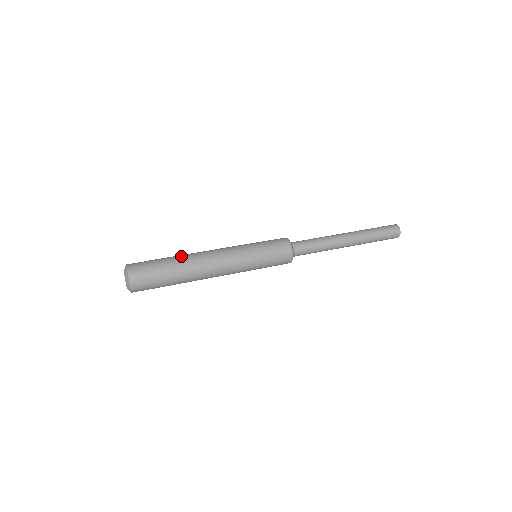
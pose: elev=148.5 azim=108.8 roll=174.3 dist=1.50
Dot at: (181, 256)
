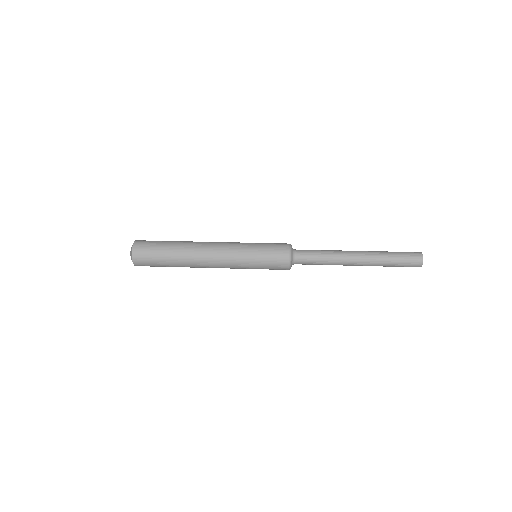
Dot at: (181, 249)
